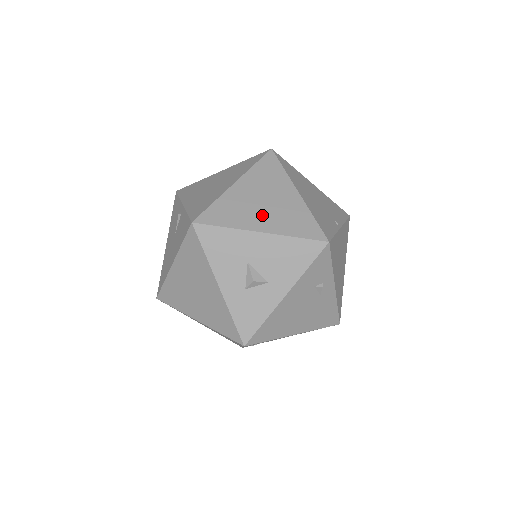
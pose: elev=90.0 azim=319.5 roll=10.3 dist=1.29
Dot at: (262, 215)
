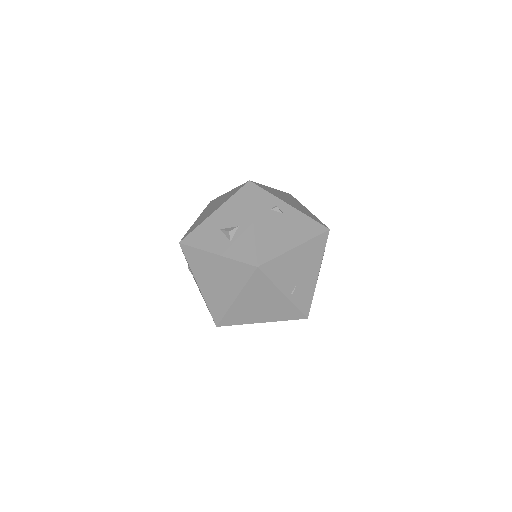
Dot at: occluded
